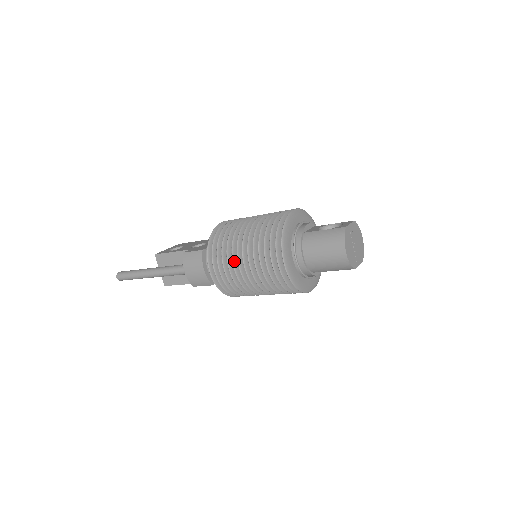
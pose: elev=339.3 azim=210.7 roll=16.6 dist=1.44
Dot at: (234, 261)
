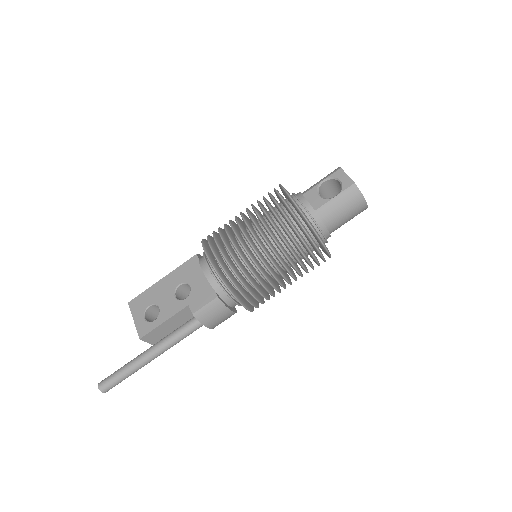
Dot at: (271, 283)
